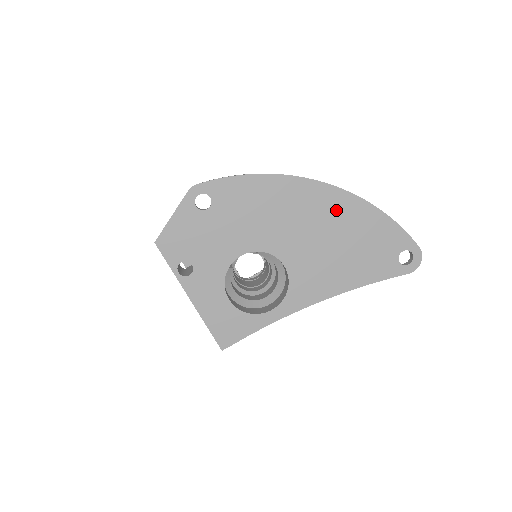
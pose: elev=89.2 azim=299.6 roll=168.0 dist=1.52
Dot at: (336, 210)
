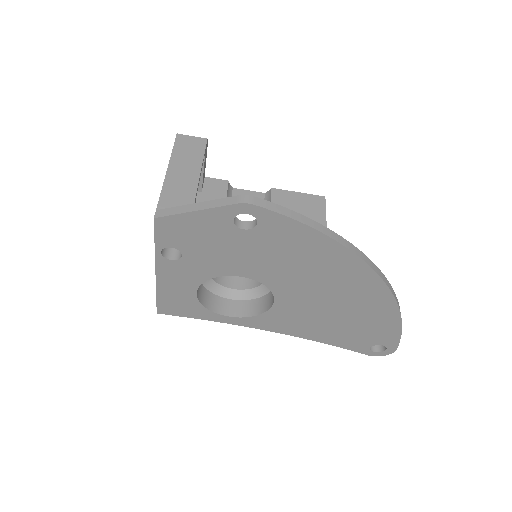
Dot at: (366, 300)
